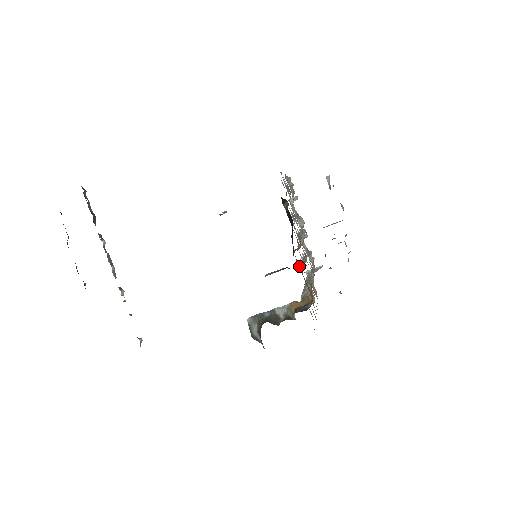
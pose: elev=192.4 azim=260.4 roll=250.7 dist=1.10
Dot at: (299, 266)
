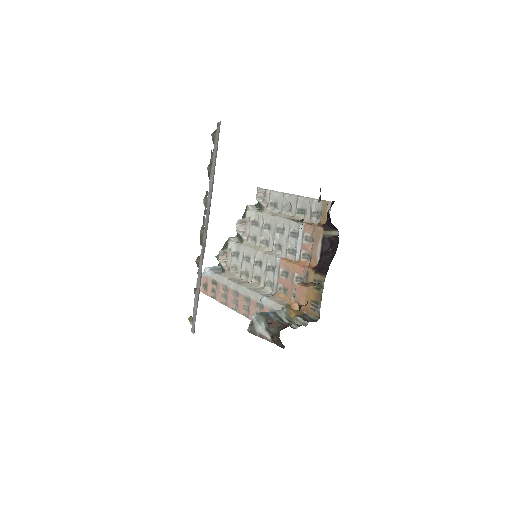
Dot at: occluded
